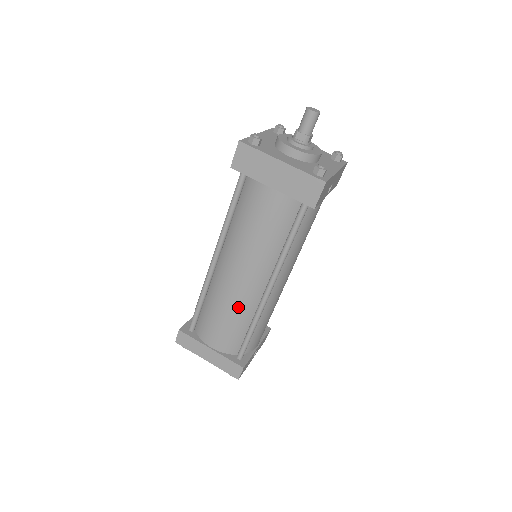
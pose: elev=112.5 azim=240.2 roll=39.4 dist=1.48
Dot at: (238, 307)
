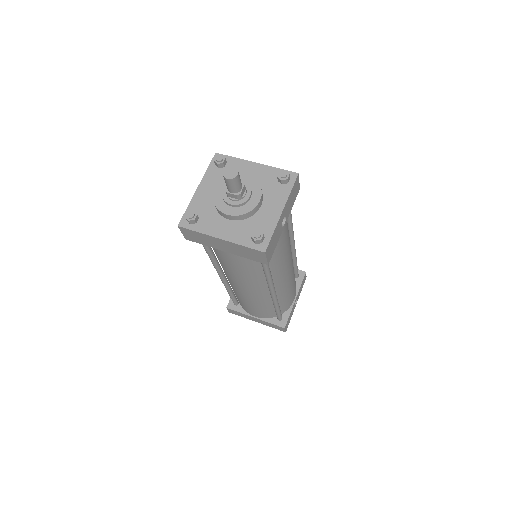
Dot at: (257, 301)
